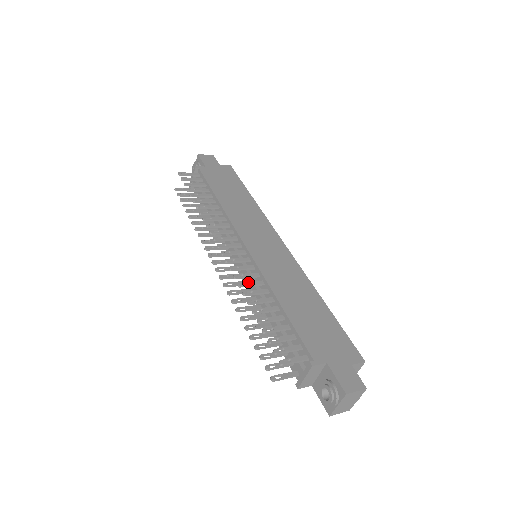
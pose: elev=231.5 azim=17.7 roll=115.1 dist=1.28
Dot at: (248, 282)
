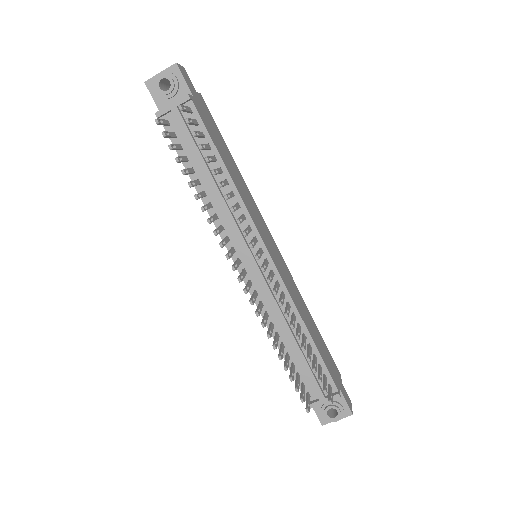
Dot at: (288, 309)
